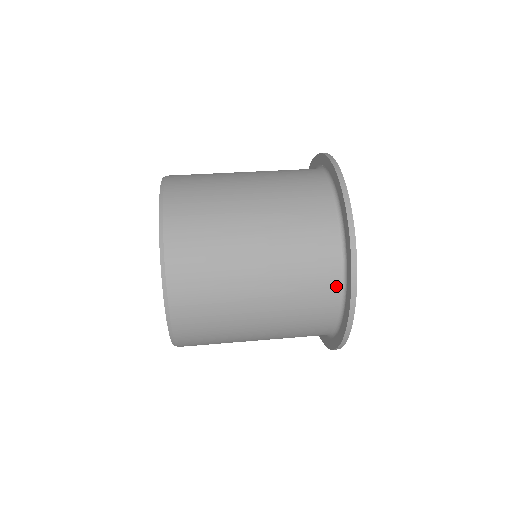
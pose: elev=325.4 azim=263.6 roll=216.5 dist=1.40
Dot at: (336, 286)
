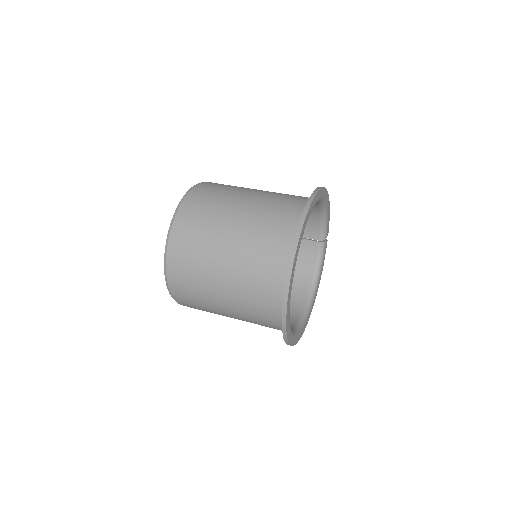
Dot at: (279, 320)
